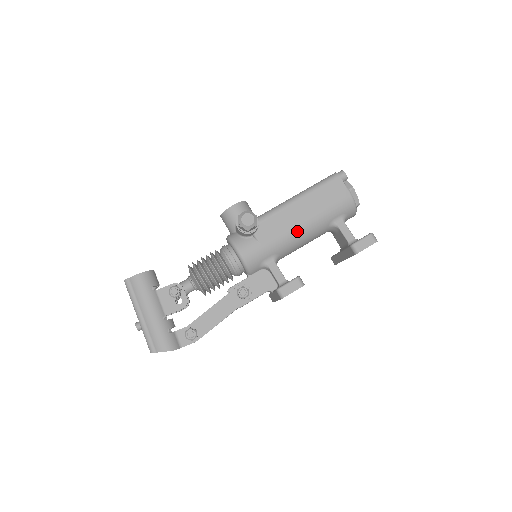
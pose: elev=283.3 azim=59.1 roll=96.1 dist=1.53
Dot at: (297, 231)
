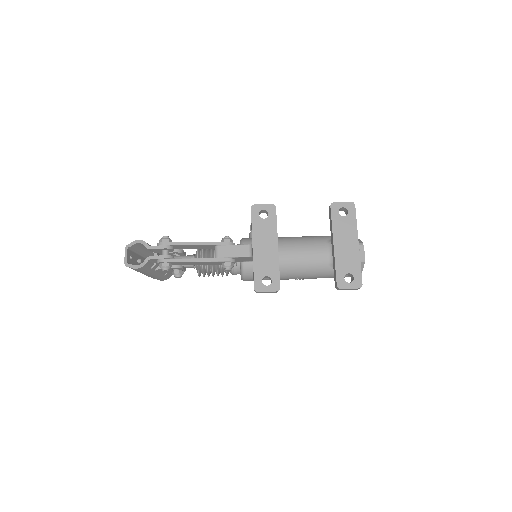
Dot at: (296, 237)
